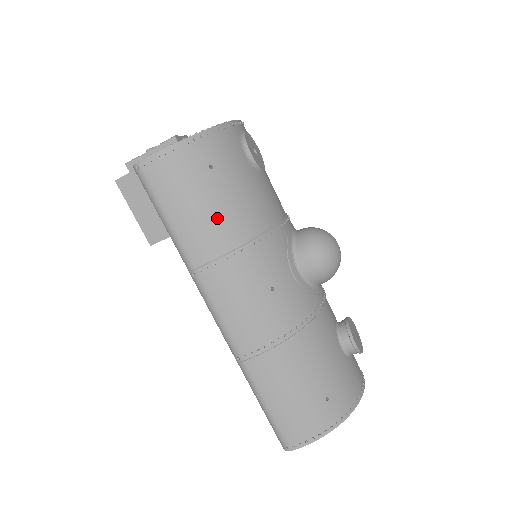
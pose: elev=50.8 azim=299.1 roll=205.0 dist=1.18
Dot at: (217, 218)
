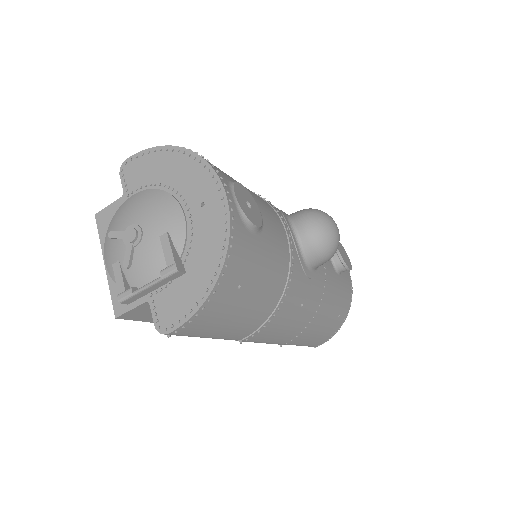
Dot at: (254, 310)
